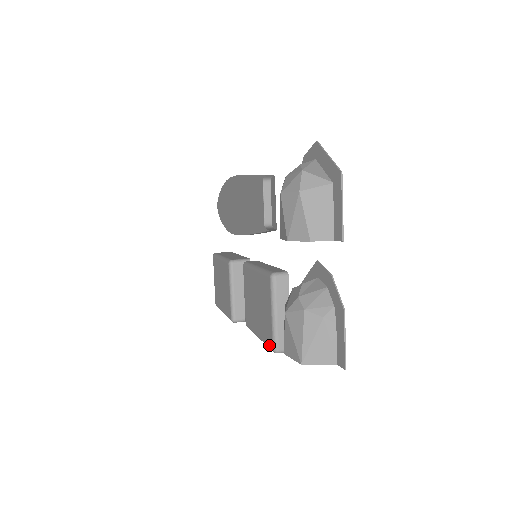
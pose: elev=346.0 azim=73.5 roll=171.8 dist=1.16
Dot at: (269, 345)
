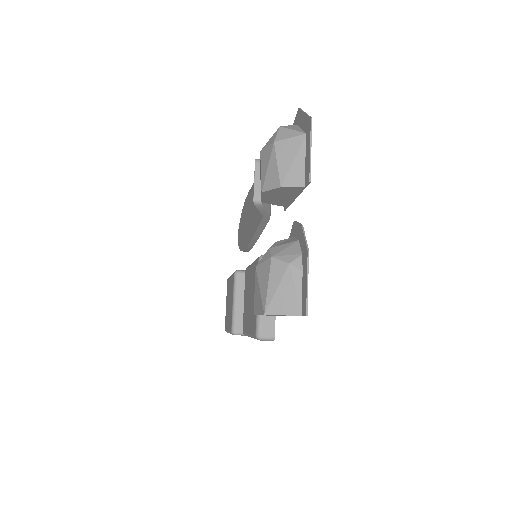
Dot at: (253, 333)
